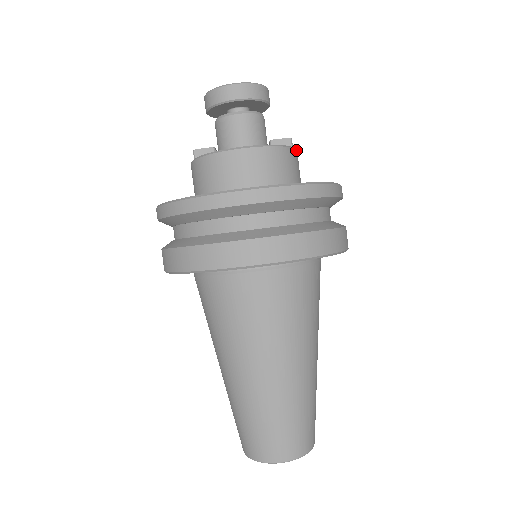
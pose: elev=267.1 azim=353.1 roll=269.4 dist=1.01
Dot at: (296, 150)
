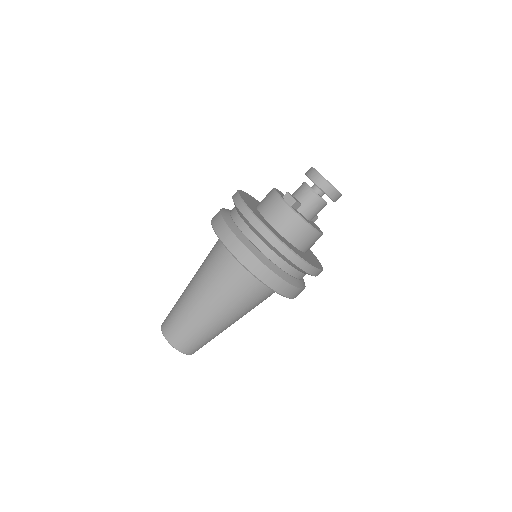
Dot at: occluded
